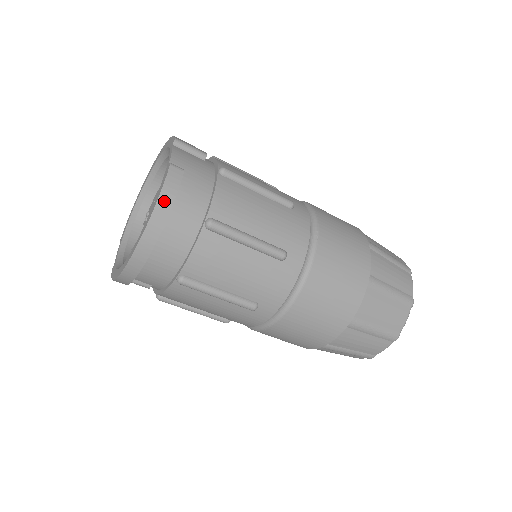
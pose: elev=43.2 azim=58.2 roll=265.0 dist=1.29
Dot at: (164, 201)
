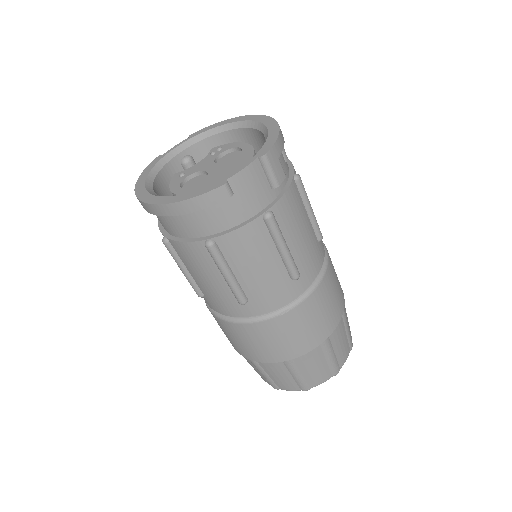
Dot at: (190, 205)
